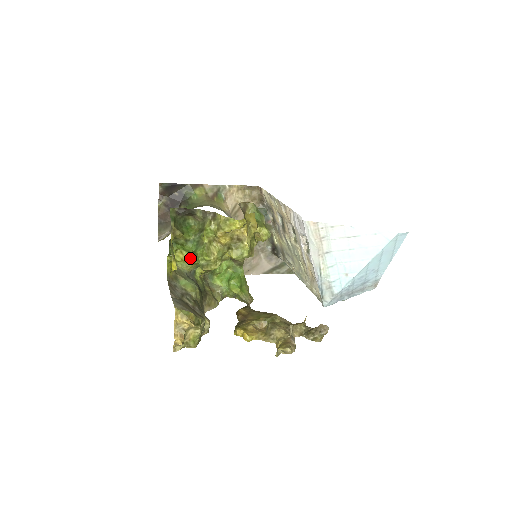
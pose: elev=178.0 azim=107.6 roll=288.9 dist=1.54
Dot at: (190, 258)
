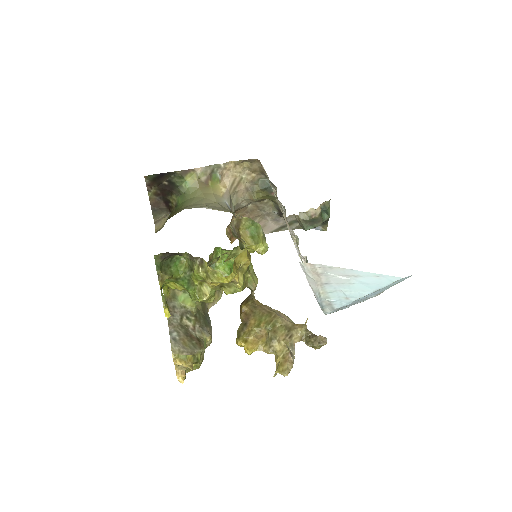
Dot at: (184, 289)
